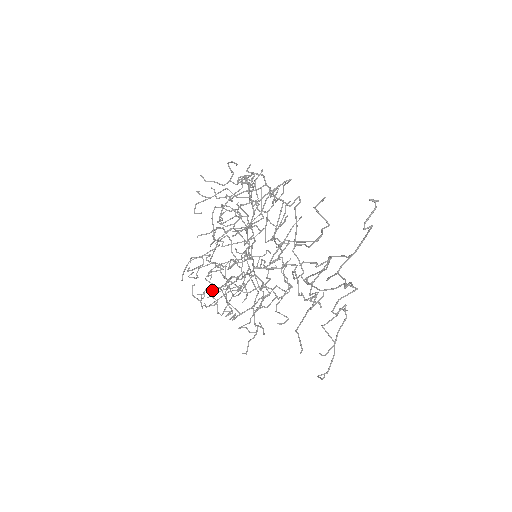
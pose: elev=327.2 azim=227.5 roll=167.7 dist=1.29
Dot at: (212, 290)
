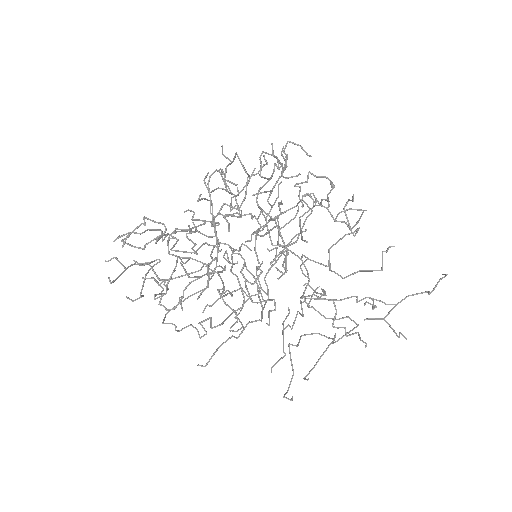
Dot at: occluded
